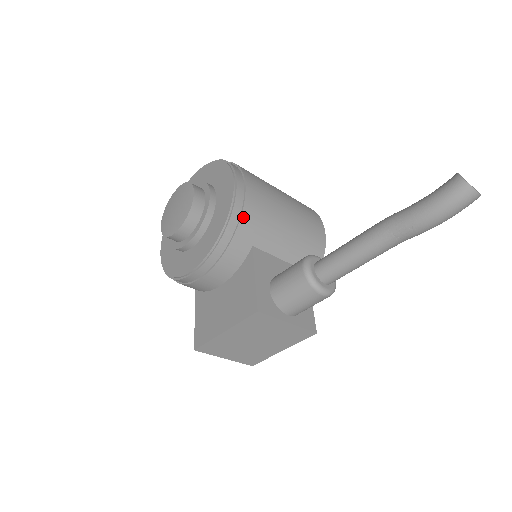
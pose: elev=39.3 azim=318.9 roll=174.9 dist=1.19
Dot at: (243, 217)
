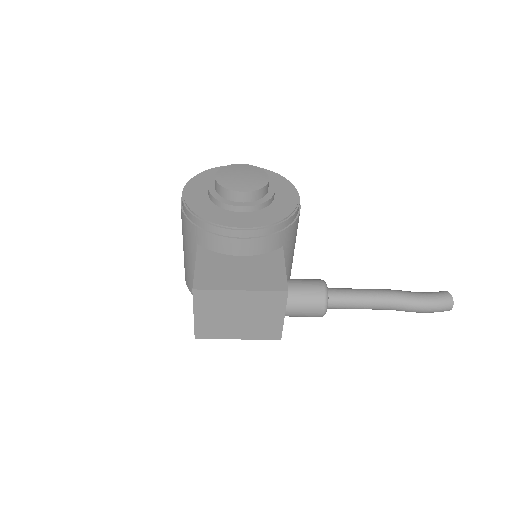
Dot at: (295, 222)
